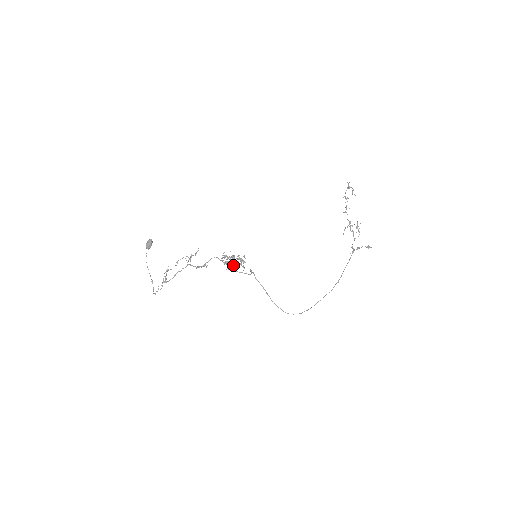
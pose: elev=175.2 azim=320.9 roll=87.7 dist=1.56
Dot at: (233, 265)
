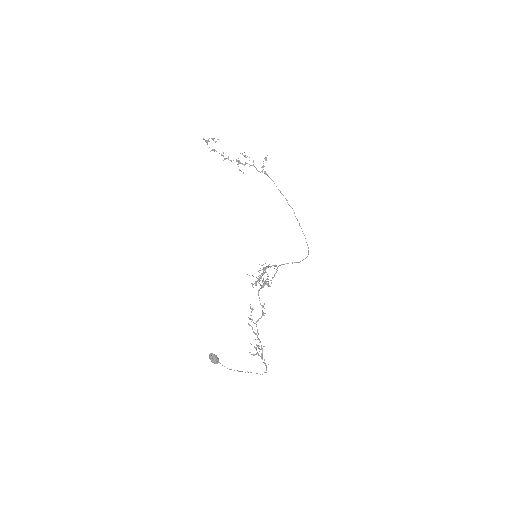
Dot at: (263, 280)
